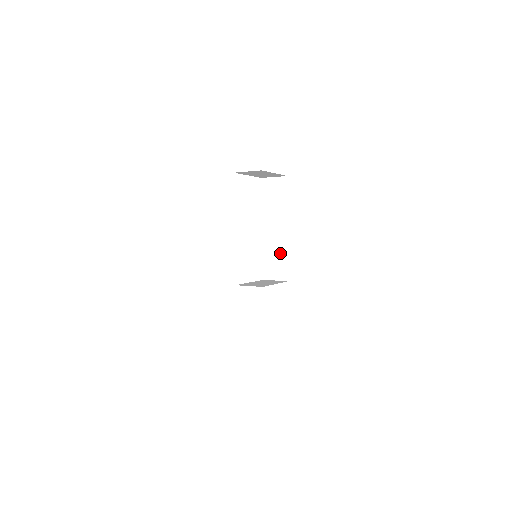
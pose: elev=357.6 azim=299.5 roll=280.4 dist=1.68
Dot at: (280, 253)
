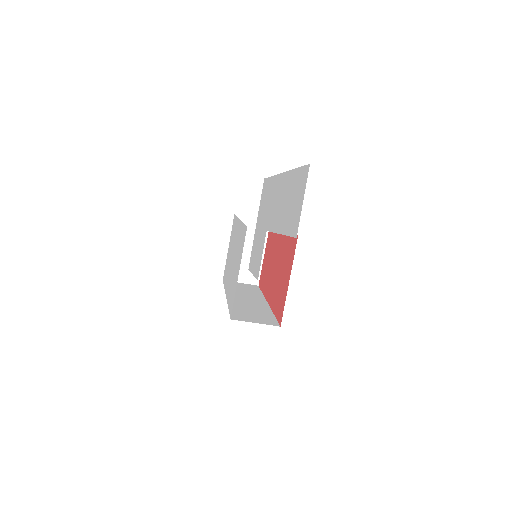
Dot at: (259, 310)
